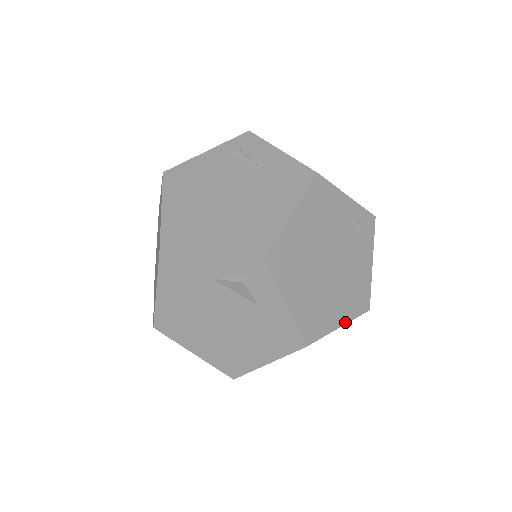
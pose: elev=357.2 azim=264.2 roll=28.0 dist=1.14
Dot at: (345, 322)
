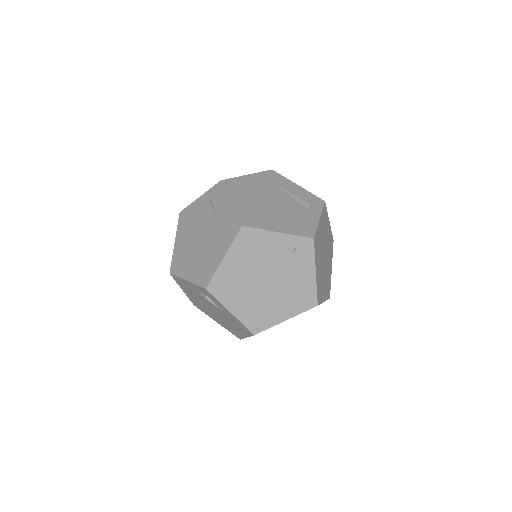
Dot at: (291, 317)
